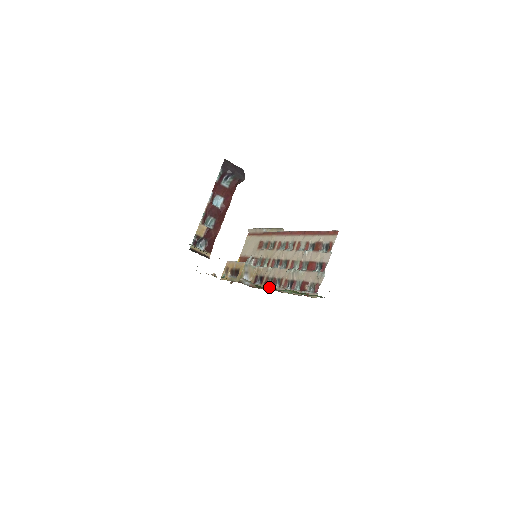
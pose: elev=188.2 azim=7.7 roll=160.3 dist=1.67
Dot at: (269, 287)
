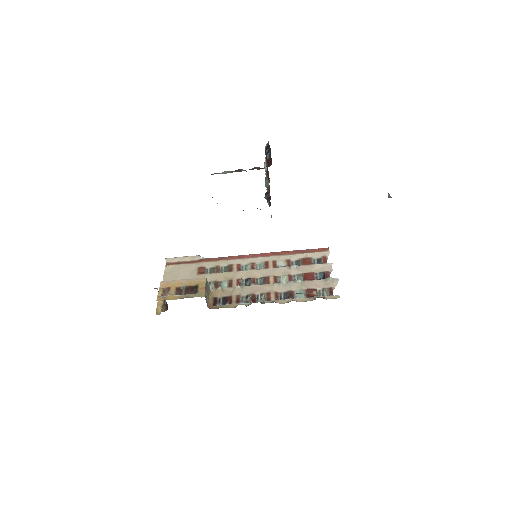
Dot at: (252, 302)
